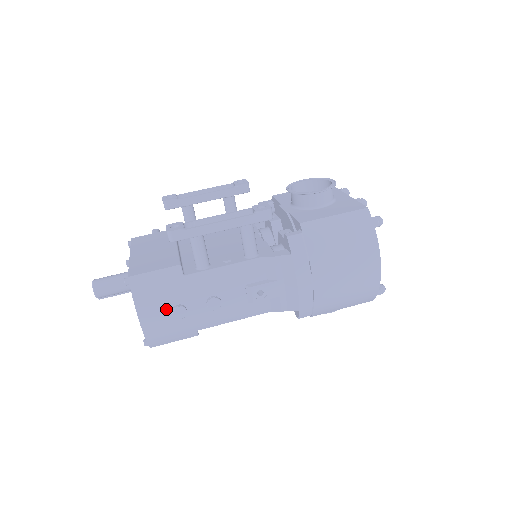
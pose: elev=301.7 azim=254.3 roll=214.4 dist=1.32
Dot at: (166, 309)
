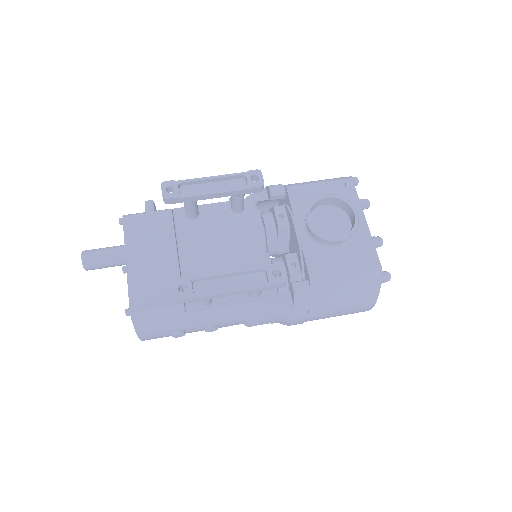
Dot at: (166, 332)
